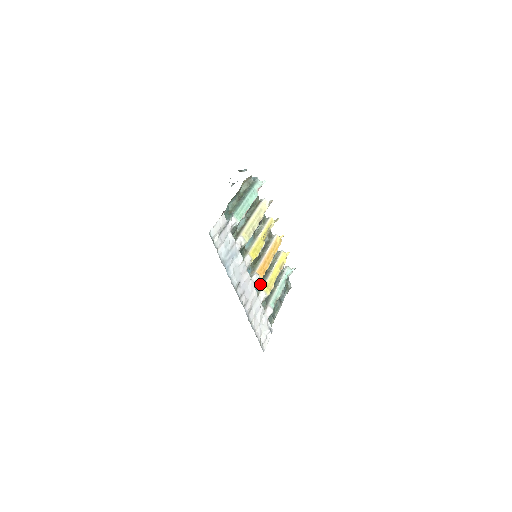
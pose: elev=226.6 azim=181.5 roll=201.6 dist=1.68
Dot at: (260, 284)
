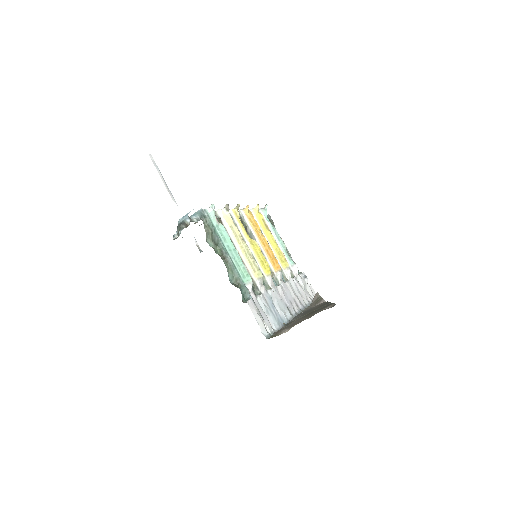
Dot at: occluded
